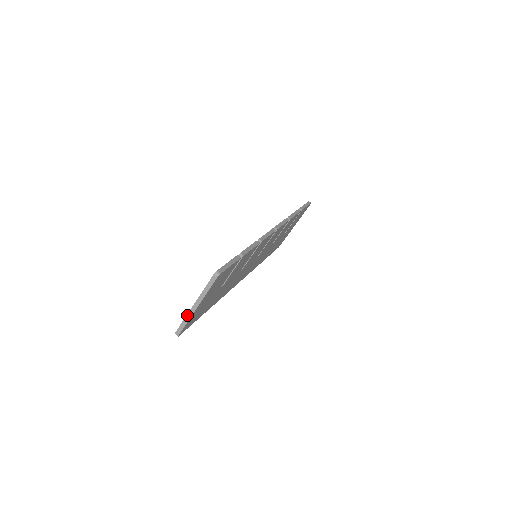
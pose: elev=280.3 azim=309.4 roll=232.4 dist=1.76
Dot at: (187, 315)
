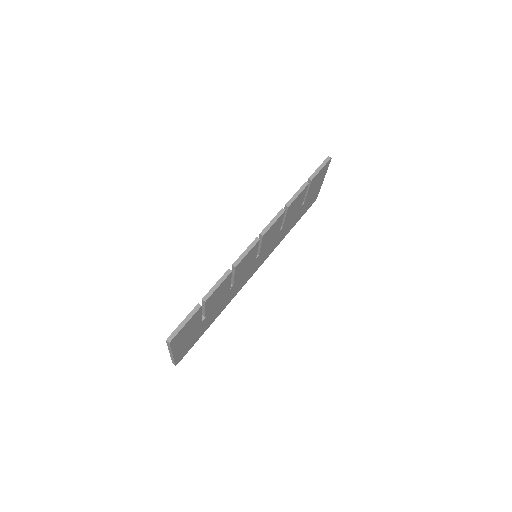
Dot at: (171, 357)
